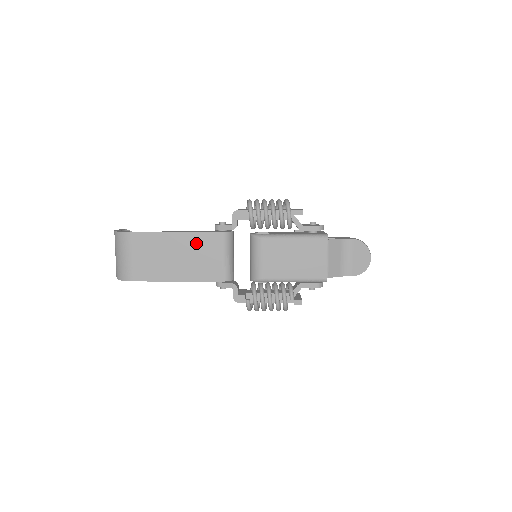
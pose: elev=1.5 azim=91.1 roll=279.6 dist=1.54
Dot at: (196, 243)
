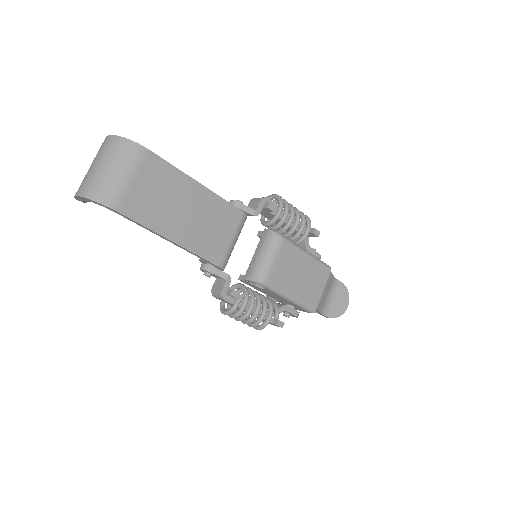
Dot at: (213, 208)
